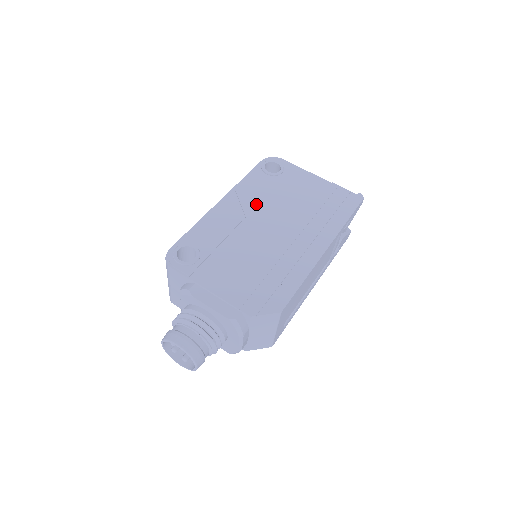
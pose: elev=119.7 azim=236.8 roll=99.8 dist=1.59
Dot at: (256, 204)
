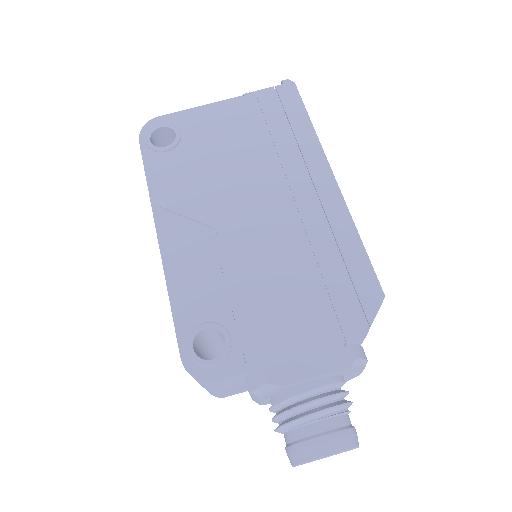
Dot at: (202, 200)
